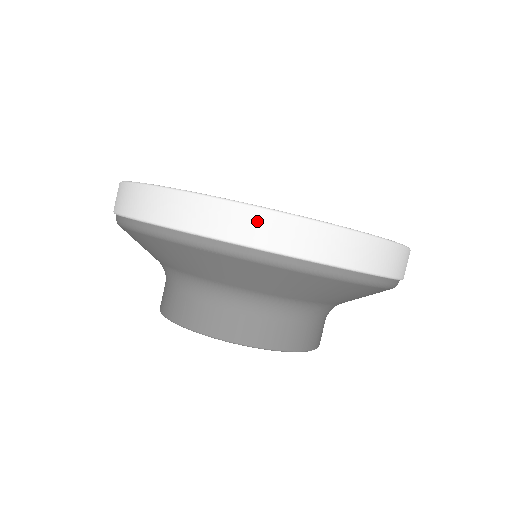
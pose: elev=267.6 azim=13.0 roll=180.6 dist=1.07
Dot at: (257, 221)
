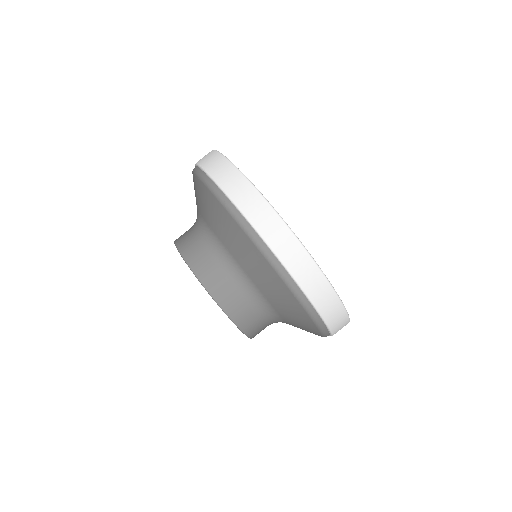
Dot at: (335, 307)
